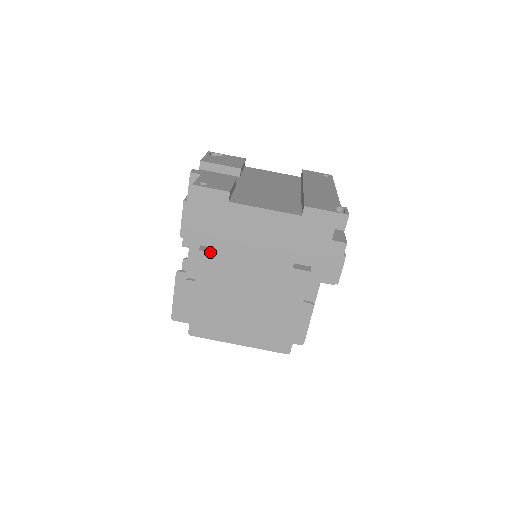
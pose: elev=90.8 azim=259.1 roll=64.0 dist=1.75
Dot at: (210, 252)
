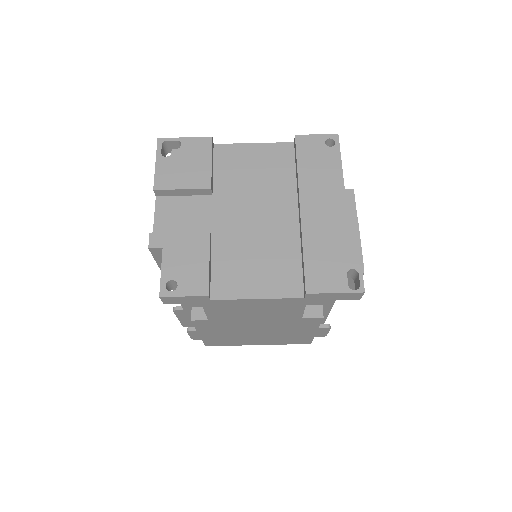
Dot at: (204, 320)
